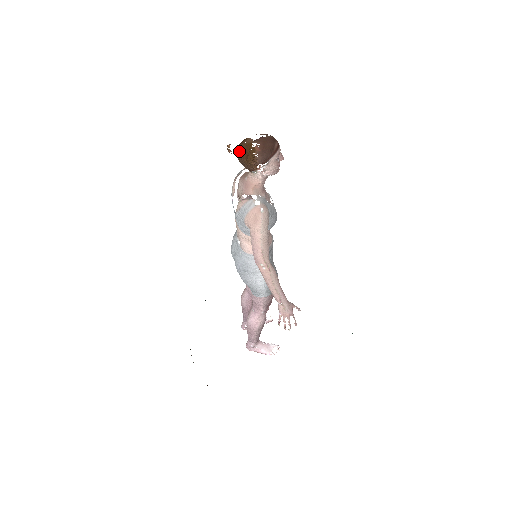
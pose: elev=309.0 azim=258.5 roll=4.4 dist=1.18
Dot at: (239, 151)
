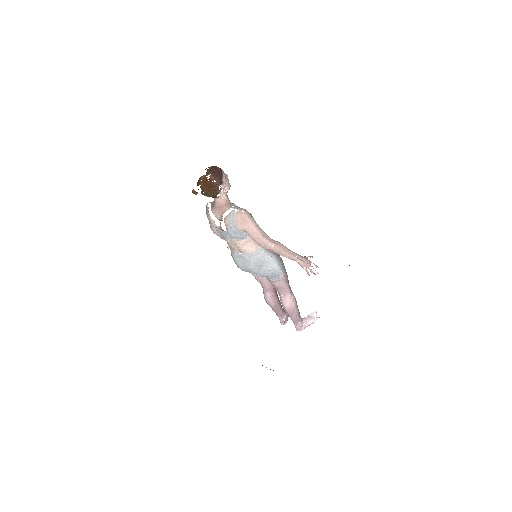
Dot at: (202, 188)
